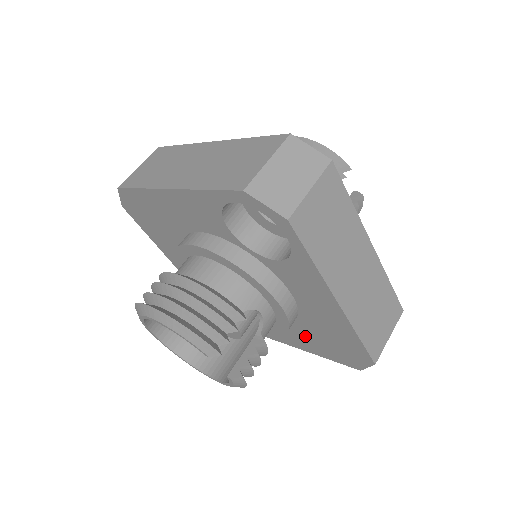
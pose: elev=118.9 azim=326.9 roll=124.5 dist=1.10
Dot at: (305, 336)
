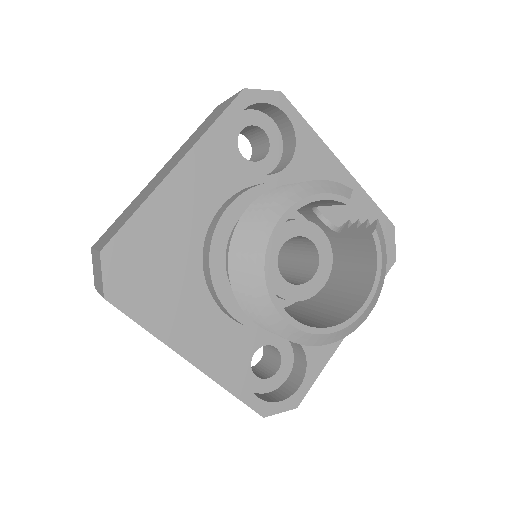
Dot at: occluded
